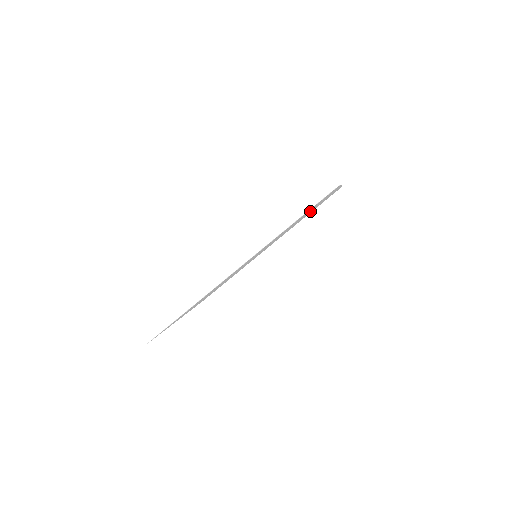
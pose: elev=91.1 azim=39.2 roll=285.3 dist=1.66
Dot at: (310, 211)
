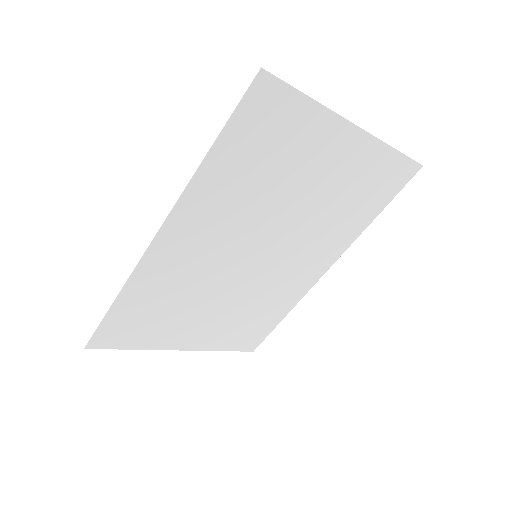
Dot at: (323, 180)
